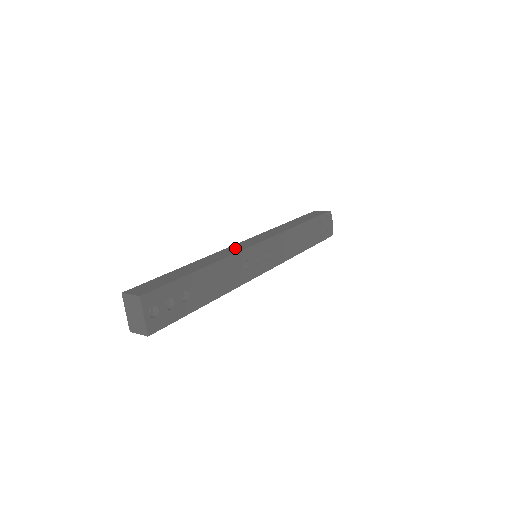
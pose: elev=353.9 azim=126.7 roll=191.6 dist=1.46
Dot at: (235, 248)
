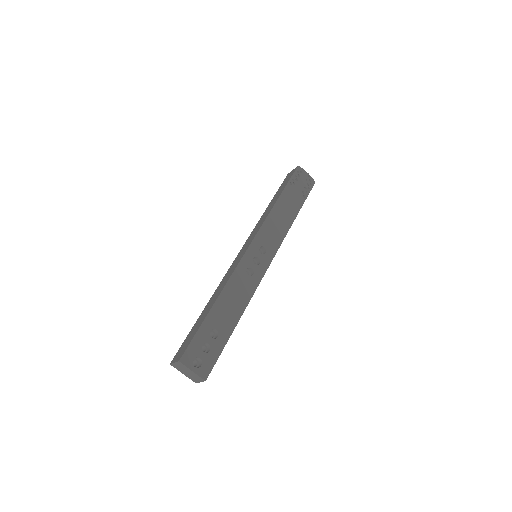
Dot at: (233, 266)
